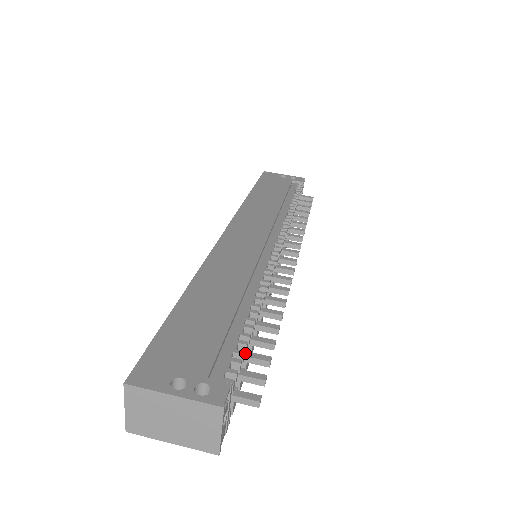
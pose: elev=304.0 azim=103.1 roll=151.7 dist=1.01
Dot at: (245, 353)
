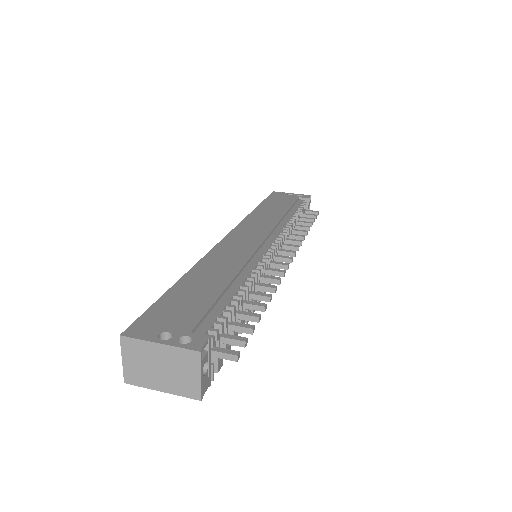
Dot at: (230, 321)
